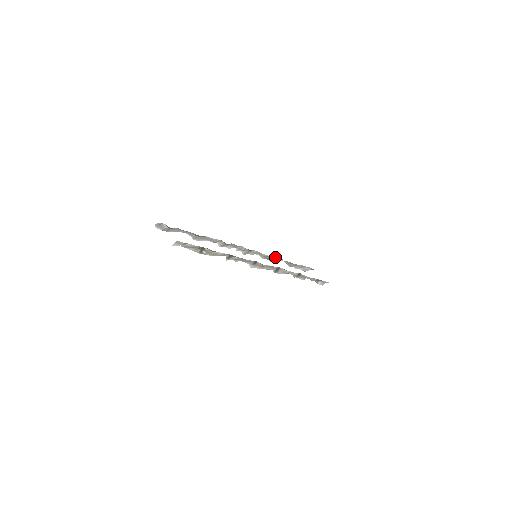
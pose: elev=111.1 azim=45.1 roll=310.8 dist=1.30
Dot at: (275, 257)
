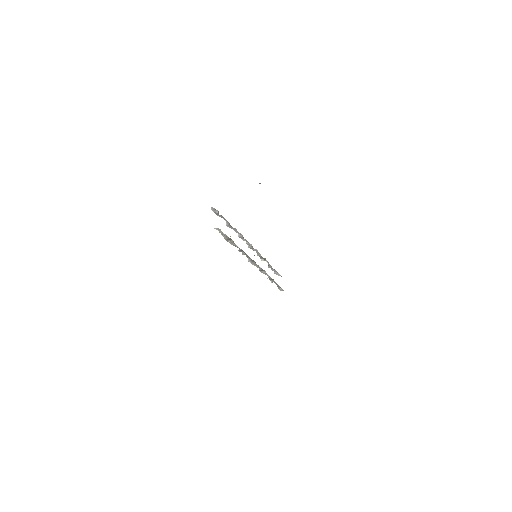
Dot at: (265, 258)
